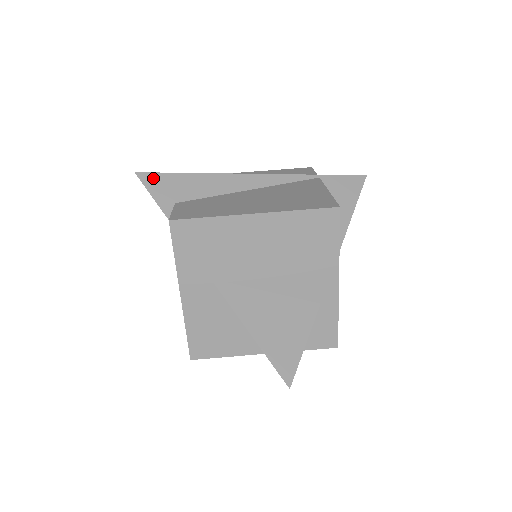
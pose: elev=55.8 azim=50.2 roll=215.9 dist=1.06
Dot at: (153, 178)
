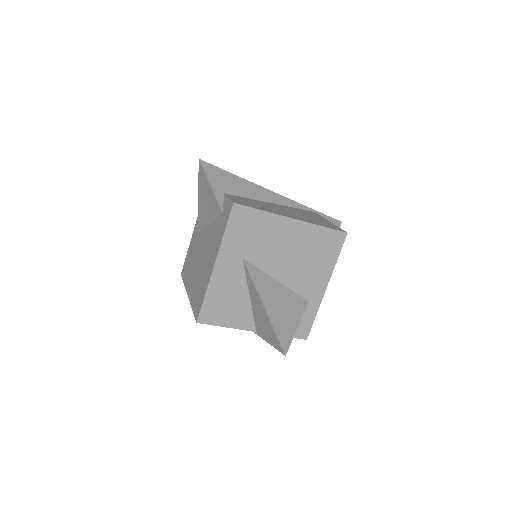
Dot at: (211, 168)
